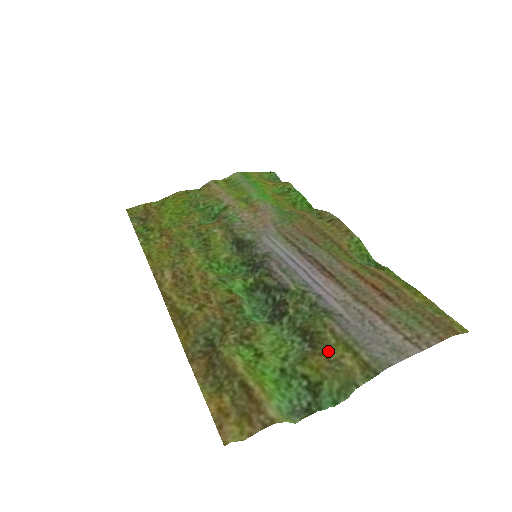
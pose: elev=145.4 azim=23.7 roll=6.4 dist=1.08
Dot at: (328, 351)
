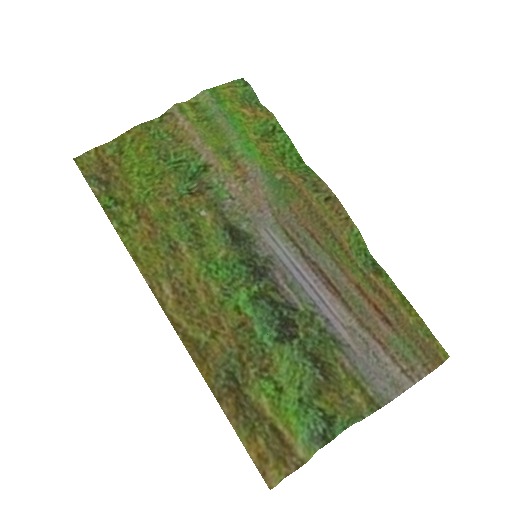
Dot at: (340, 387)
